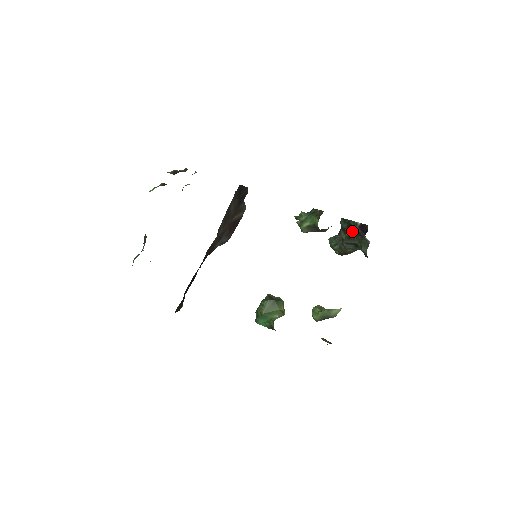
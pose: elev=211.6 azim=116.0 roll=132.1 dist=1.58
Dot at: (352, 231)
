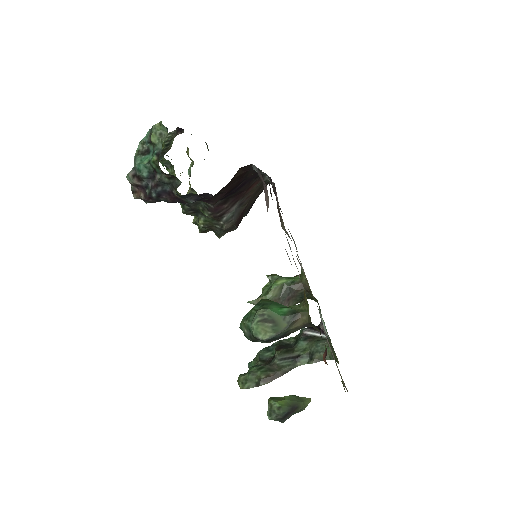
Dot at: (288, 346)
